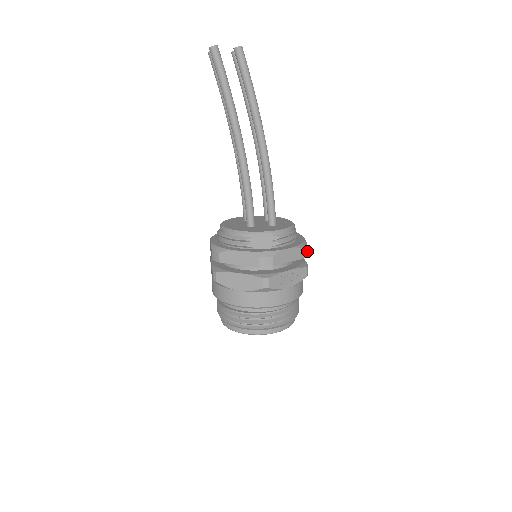
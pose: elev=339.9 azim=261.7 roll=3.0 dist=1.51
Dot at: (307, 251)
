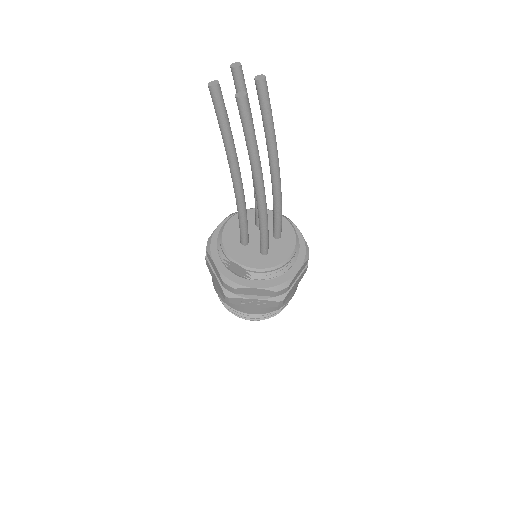
Dot at: (287, 290)
